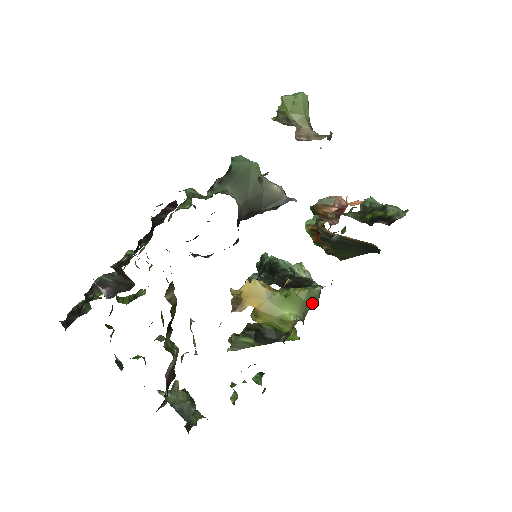
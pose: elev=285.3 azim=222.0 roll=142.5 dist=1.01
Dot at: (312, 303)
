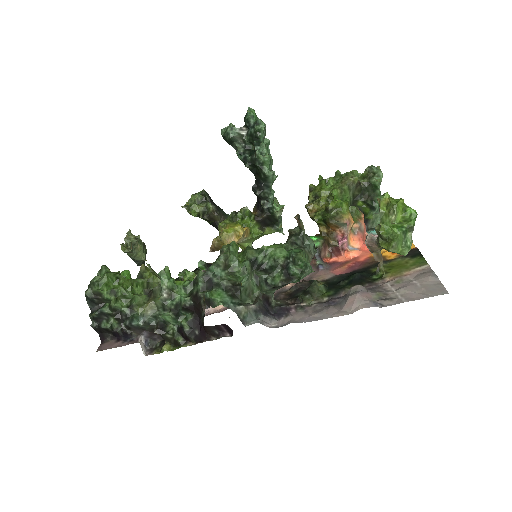
Dot at: occluded
